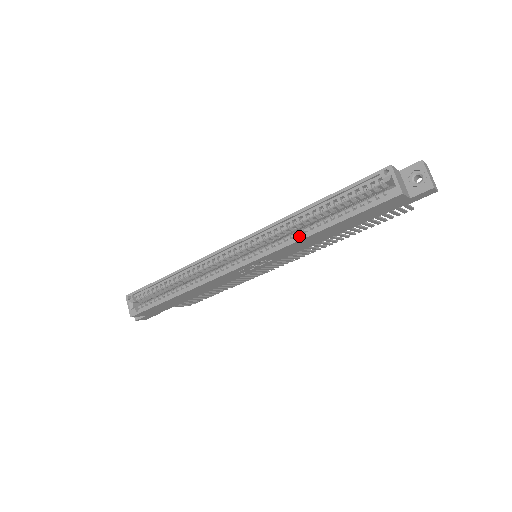
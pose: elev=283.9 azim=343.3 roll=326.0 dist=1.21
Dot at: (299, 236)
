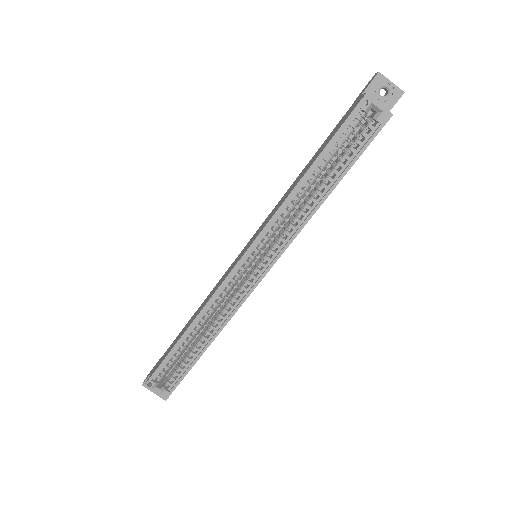
Dot at: (308, 212)
